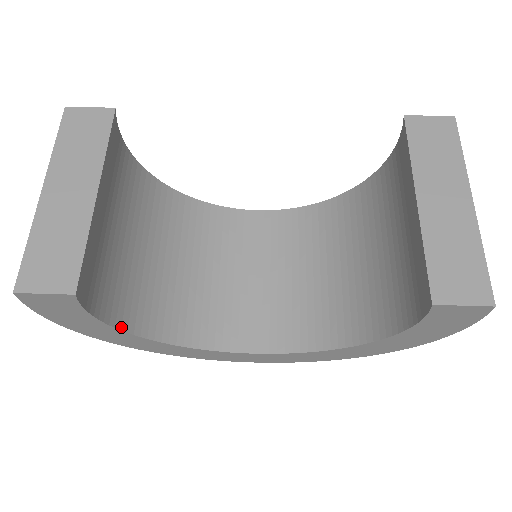
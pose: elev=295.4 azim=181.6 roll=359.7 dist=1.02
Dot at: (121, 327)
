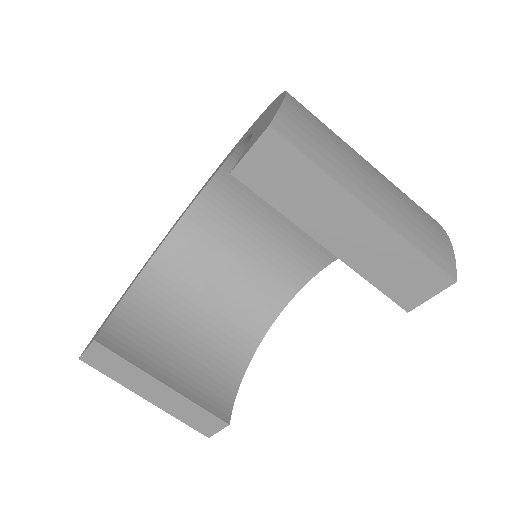
Dot at: (249, 358)
